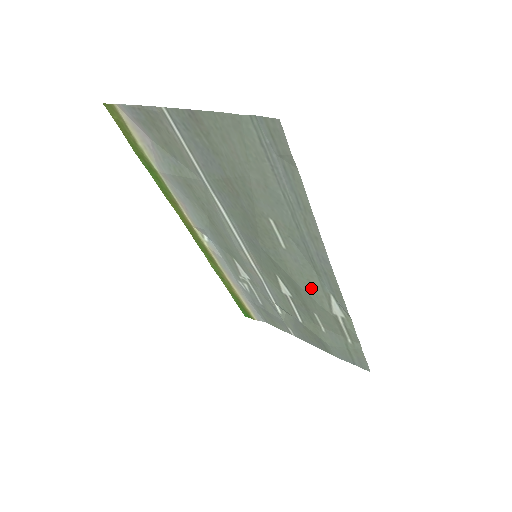
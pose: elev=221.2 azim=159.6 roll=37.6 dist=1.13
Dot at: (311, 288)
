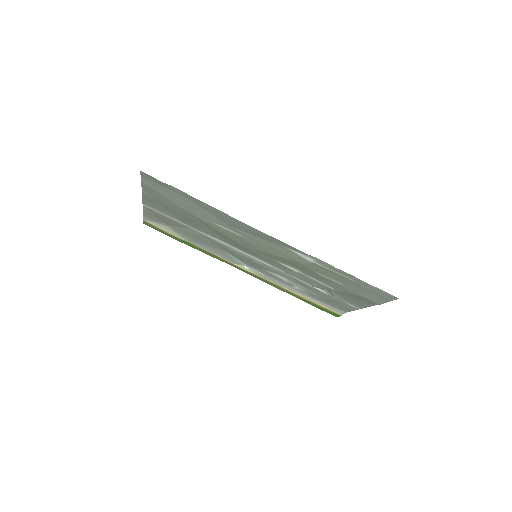
Dot at: (282, 253)
